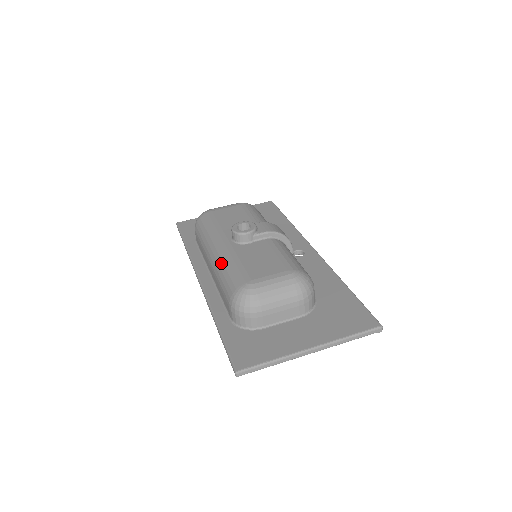
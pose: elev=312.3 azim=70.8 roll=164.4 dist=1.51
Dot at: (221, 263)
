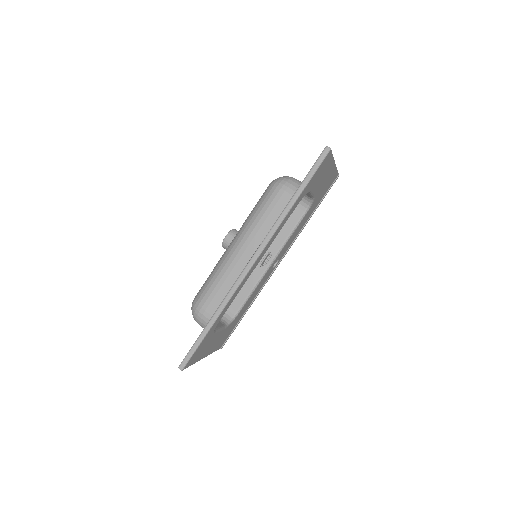
Dot at: (245, 224)
